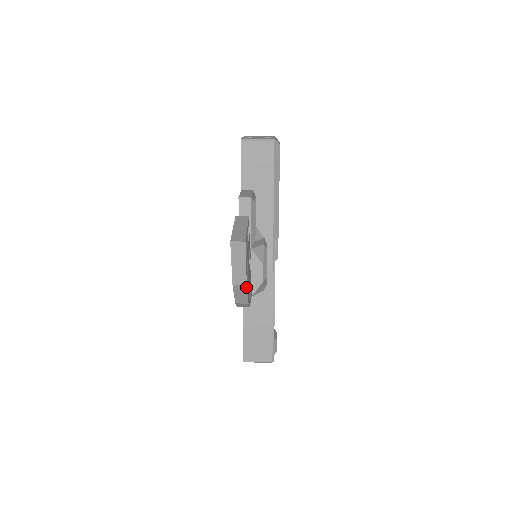
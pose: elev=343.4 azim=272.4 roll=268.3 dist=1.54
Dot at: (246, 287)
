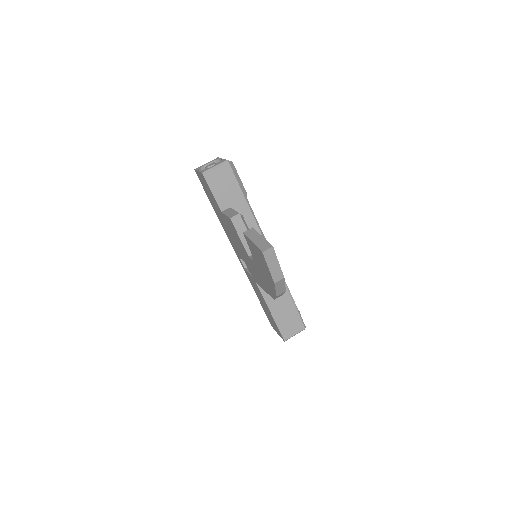
Dot at: (284, 279)
